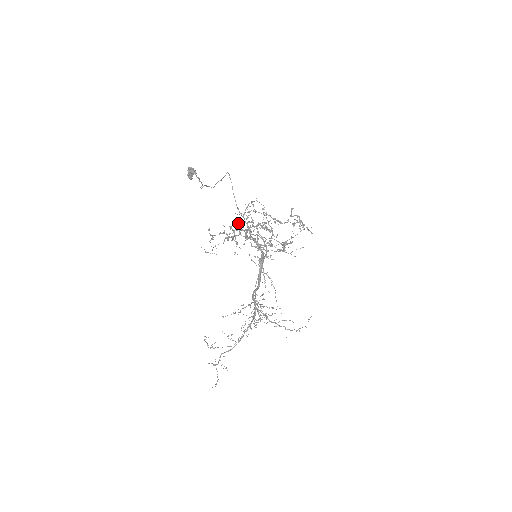
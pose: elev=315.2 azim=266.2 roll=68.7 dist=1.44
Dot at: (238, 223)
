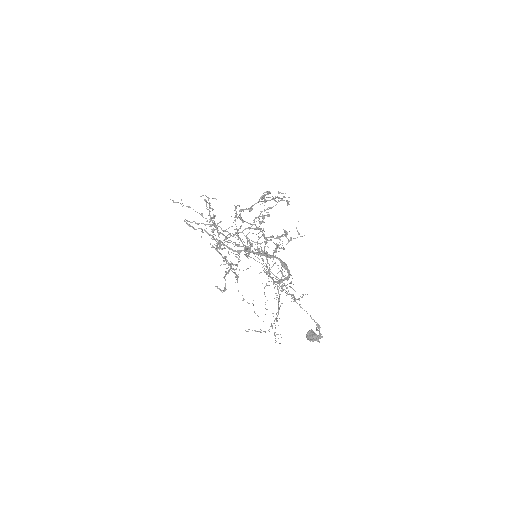
Dot at: (217, 247)
